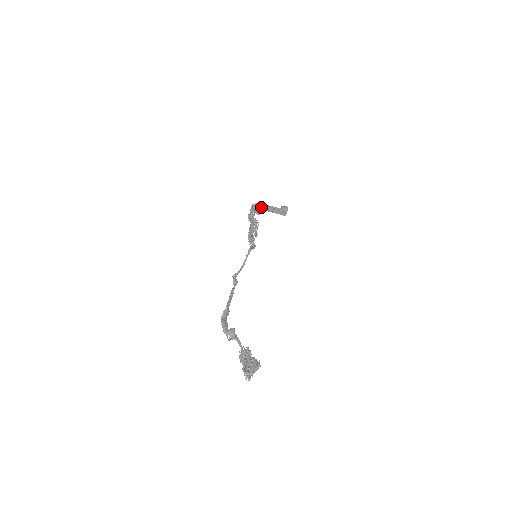
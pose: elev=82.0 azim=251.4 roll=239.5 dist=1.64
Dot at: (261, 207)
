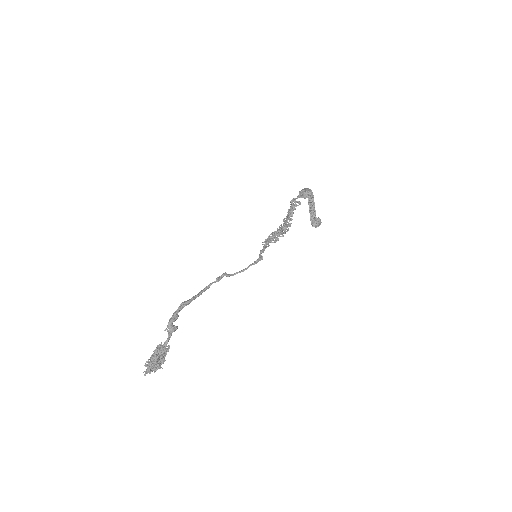
Dot at: (310, 196)
